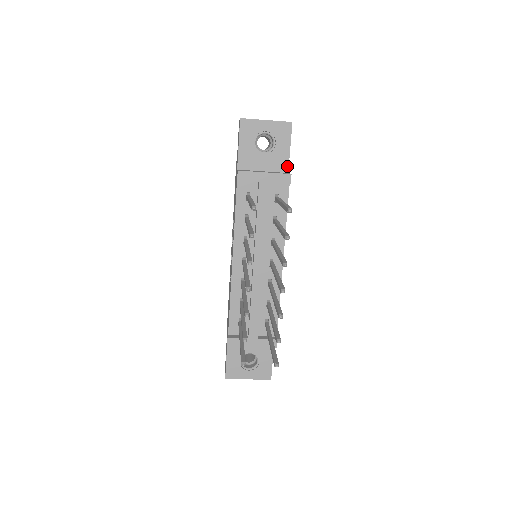
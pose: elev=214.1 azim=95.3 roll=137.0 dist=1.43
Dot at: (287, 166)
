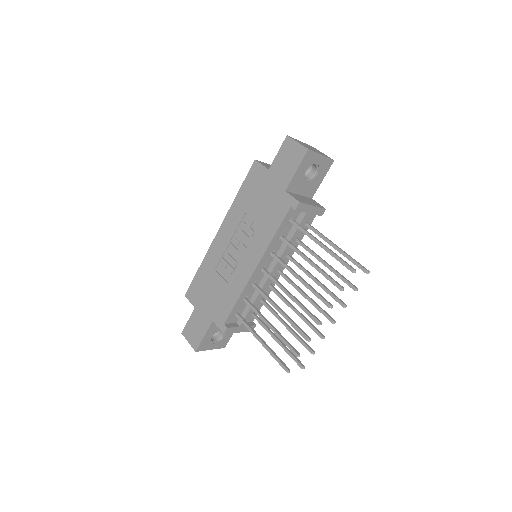
Dot at: (314, 193)
